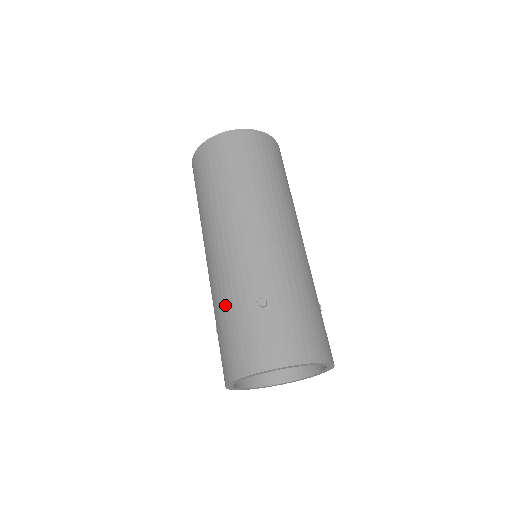
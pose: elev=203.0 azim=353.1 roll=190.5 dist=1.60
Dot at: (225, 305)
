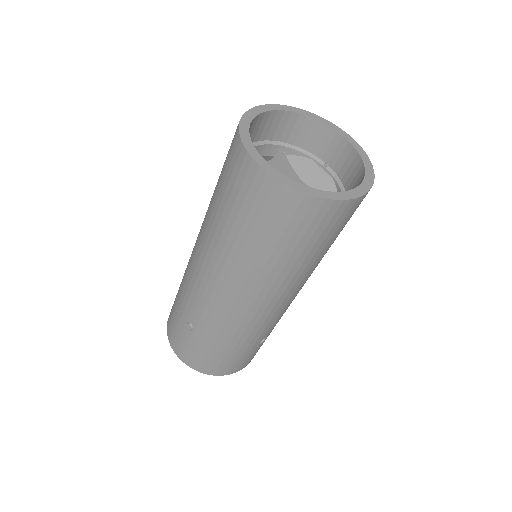
Dot at: (180, 288)
